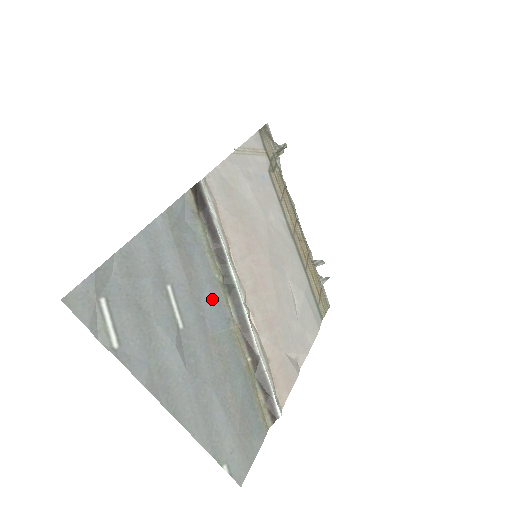
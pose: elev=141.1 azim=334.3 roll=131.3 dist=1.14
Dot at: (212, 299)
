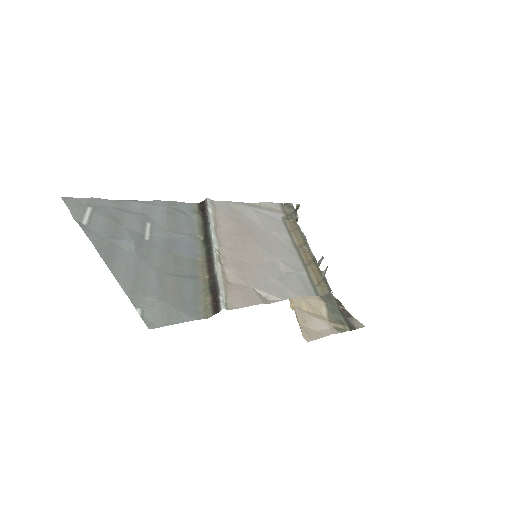
Dot at: (186, 242)
